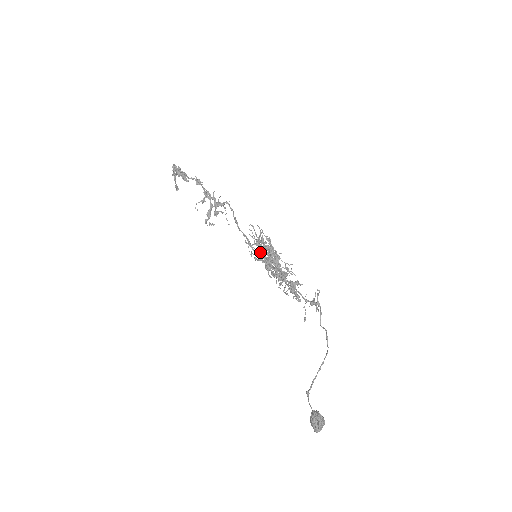
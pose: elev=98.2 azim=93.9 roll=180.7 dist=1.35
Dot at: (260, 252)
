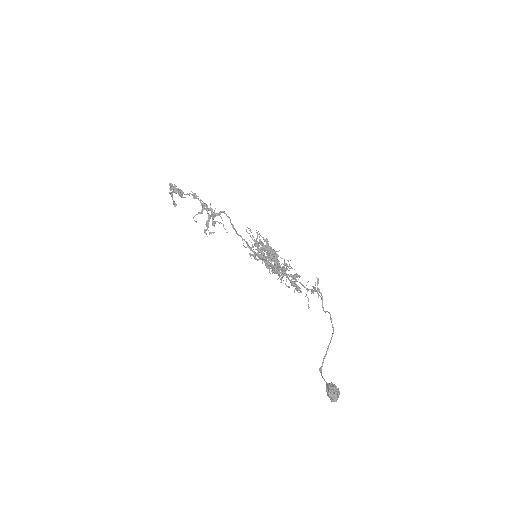
Dot at: (259, 252)
